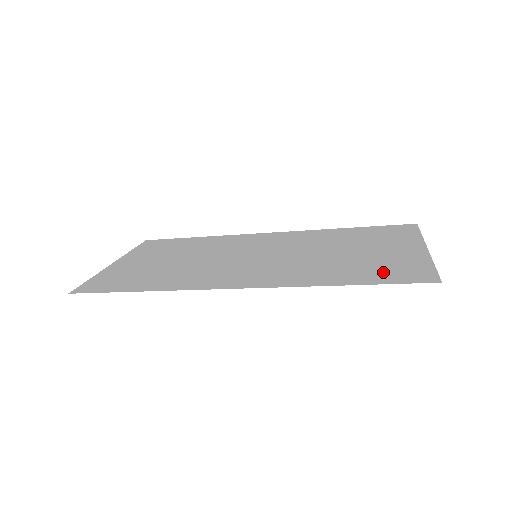
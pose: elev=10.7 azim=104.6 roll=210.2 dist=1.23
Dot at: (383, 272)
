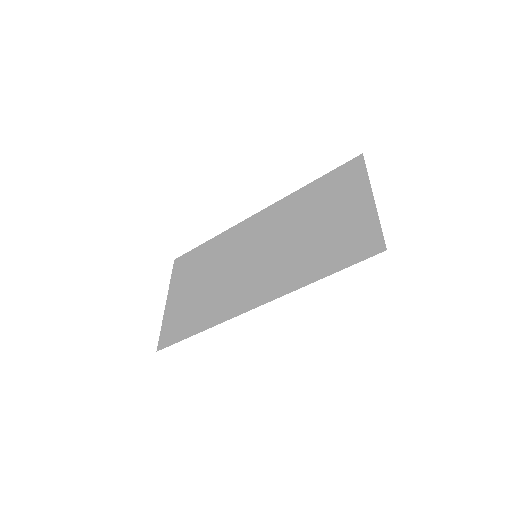
Dot at: (346, 249)
